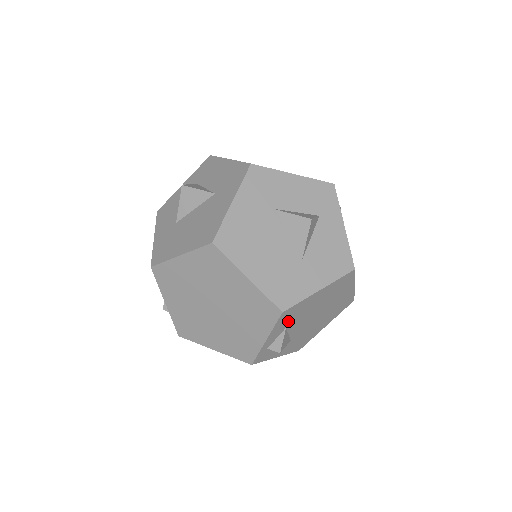
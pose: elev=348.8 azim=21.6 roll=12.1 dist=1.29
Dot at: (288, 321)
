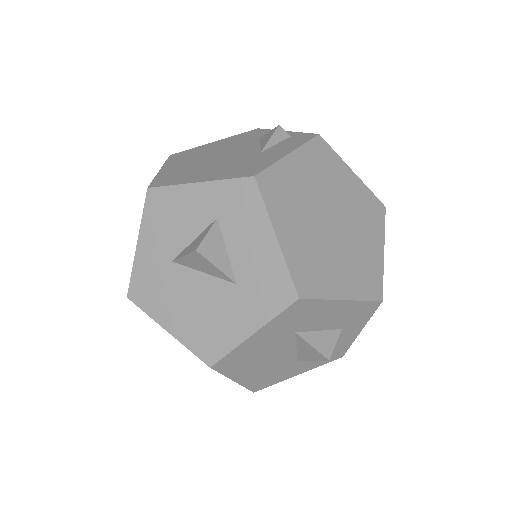
Dot at: occluded
